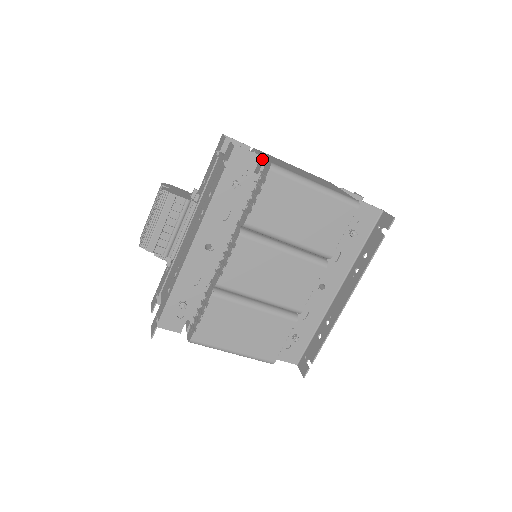
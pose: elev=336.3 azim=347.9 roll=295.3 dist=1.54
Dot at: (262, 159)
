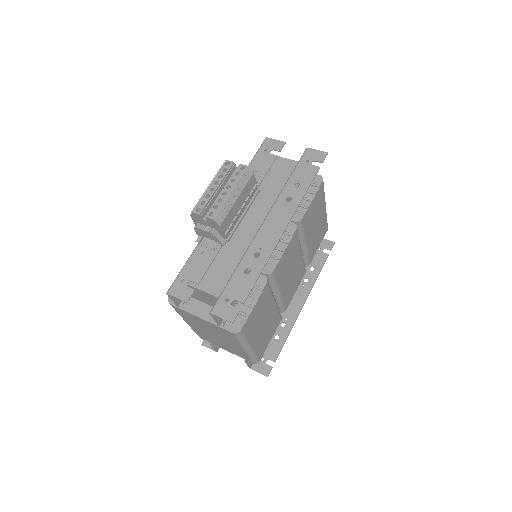
Dot at: occluded
